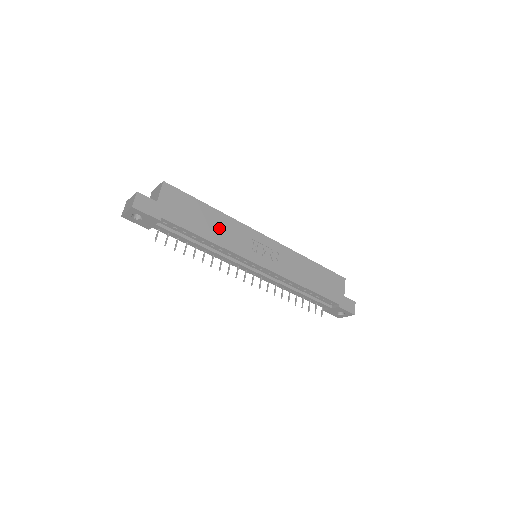
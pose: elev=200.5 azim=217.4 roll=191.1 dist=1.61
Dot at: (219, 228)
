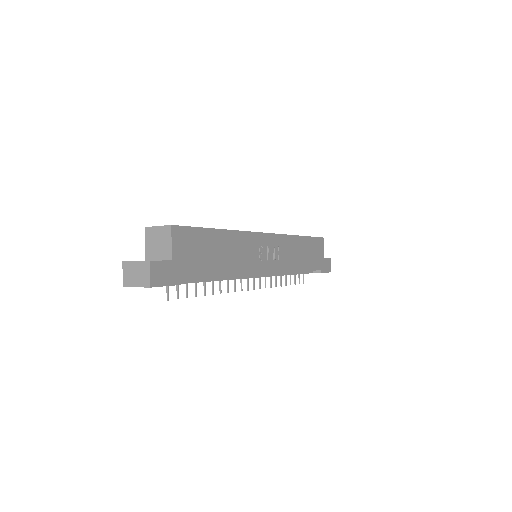
Dot at: (231, 253)
